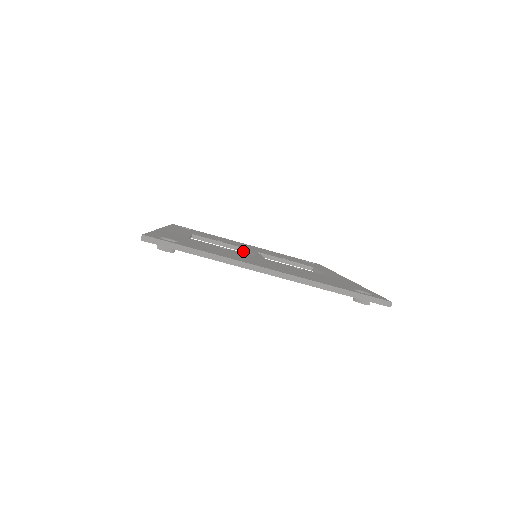
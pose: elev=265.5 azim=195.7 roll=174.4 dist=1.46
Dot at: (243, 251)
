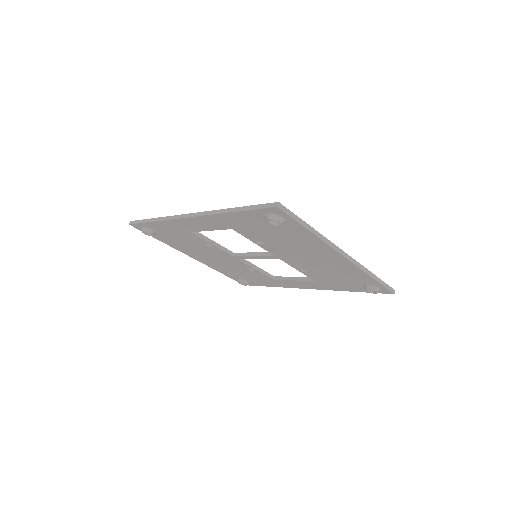
Dot at: (229, 253)
